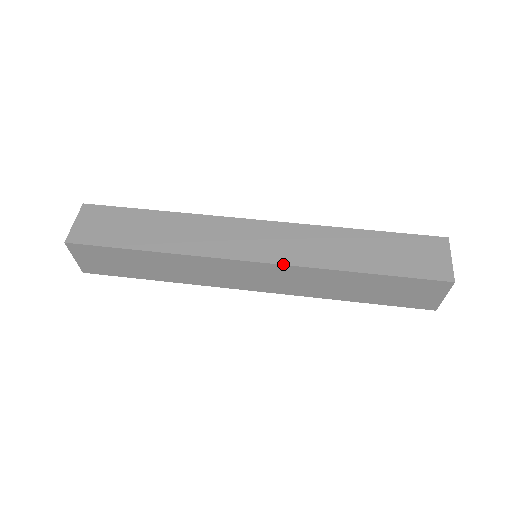
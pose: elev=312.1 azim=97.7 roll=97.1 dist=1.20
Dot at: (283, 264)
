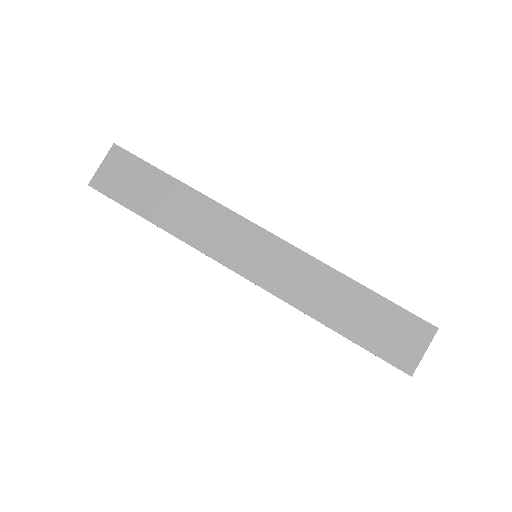
Dot at: (266, 290)
